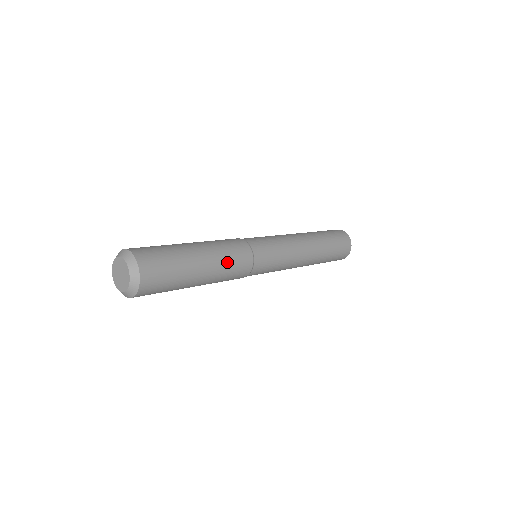
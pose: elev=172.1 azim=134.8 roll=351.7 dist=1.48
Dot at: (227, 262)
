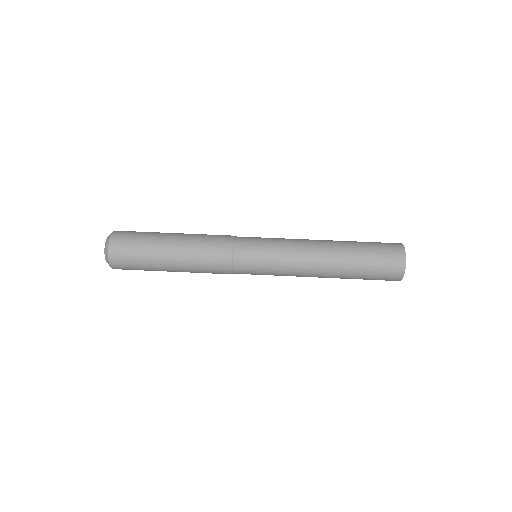
Dot at: (198, 262)
